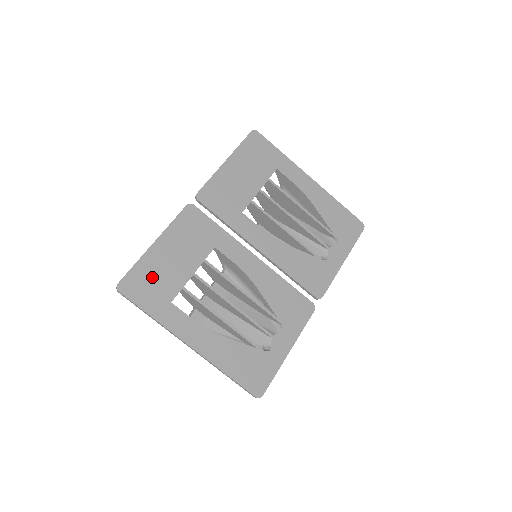
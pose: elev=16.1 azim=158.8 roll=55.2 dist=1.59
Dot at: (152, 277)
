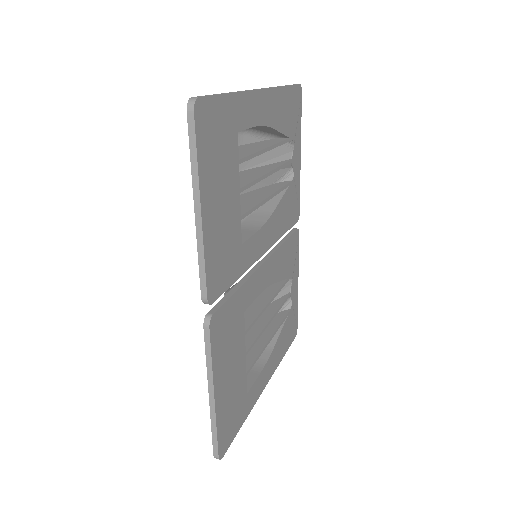
Dot at: (230, 411)
